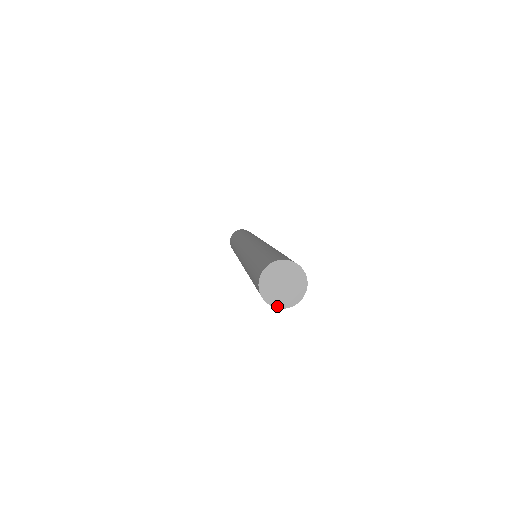
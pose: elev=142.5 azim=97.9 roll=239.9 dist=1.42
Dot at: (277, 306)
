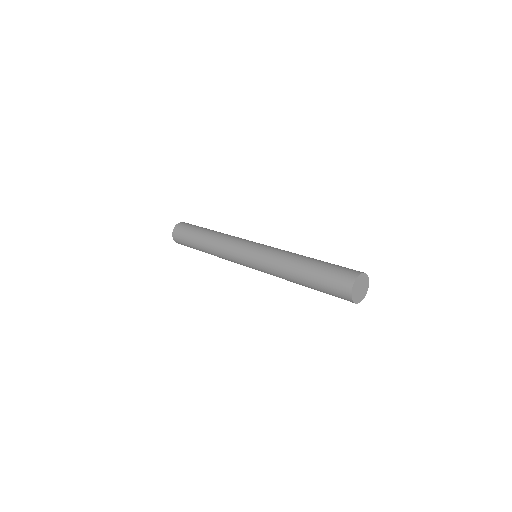
Dot at: (356, 302)
